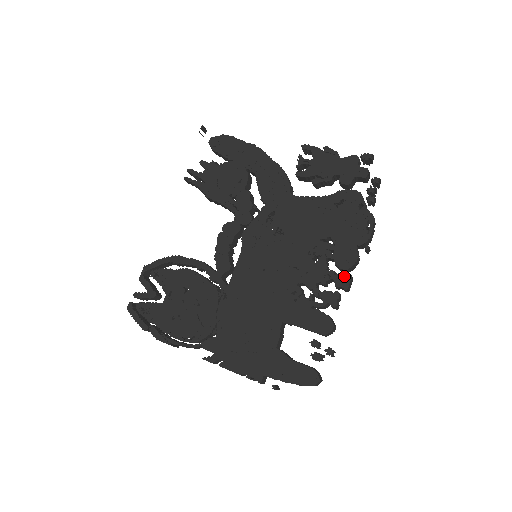
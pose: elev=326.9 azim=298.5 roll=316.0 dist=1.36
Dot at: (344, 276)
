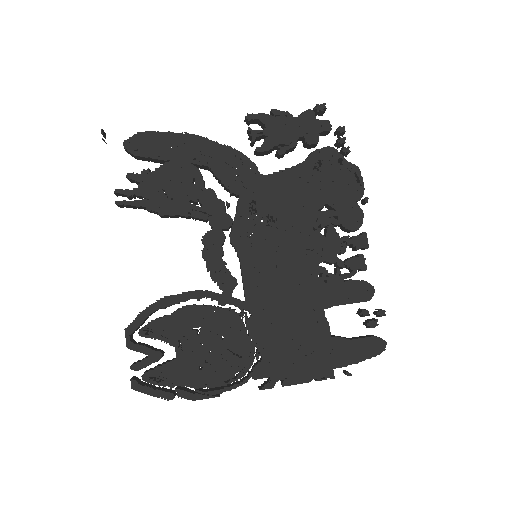
Dot at: (360, 236)
